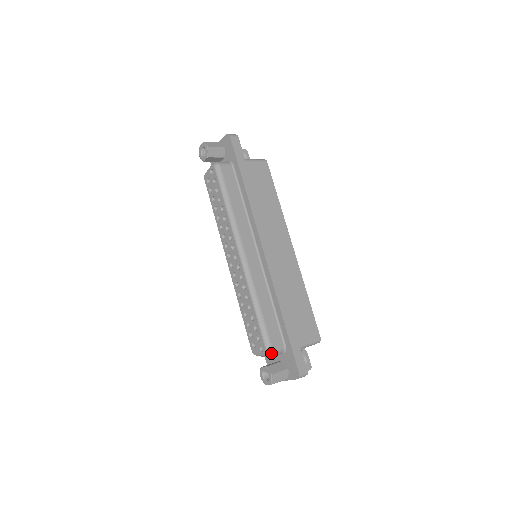
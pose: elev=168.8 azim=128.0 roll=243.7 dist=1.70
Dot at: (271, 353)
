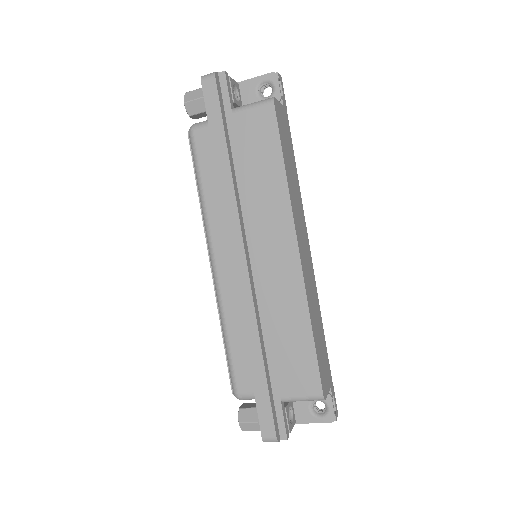
Dot at: (238, 397)
